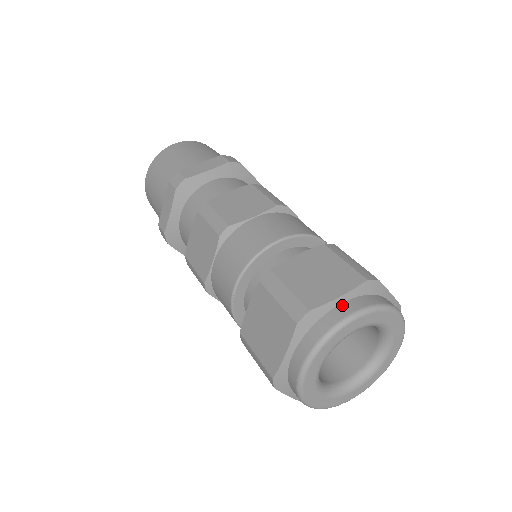
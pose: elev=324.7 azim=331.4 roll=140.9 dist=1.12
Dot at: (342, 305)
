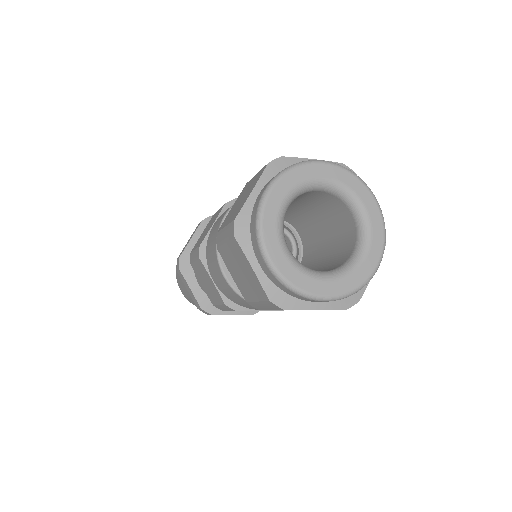
Dot at: occluded
